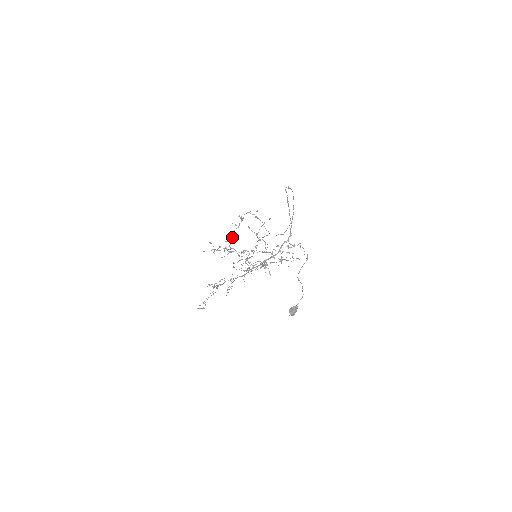
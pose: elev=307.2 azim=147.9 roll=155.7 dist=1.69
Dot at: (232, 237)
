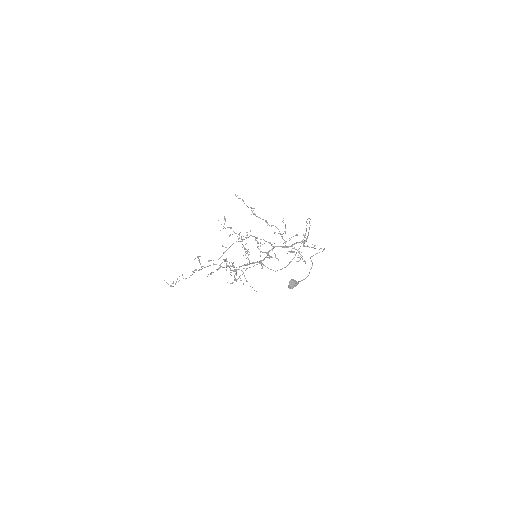
Dot at: (231, 245)
